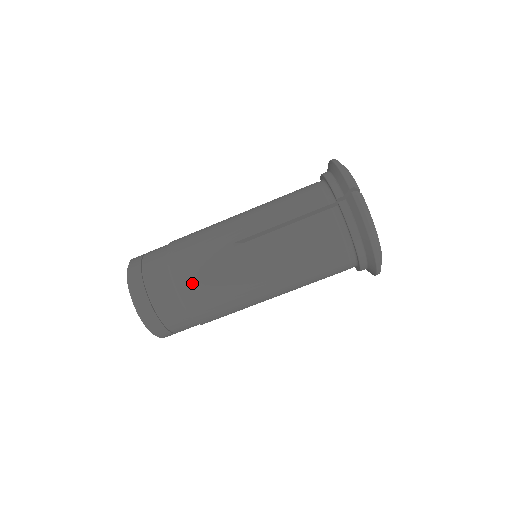
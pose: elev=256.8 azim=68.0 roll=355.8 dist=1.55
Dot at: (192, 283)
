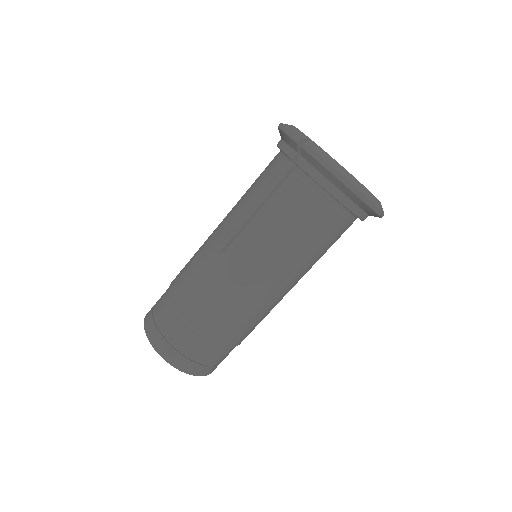
Dot at: (199, 310)
